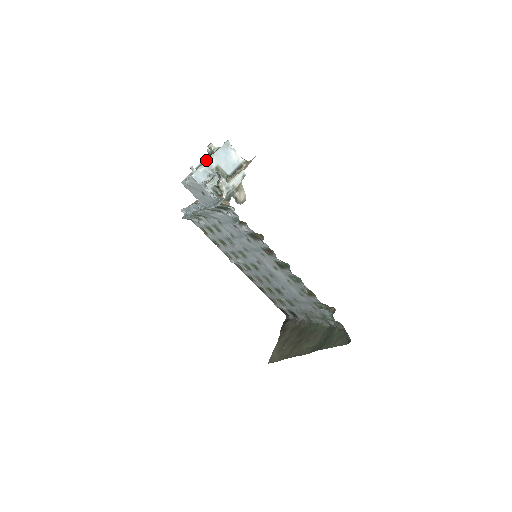
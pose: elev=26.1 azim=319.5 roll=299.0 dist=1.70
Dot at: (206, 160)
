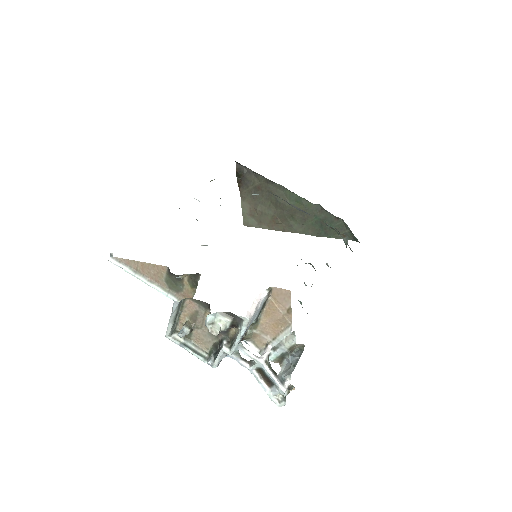
Dot at: (229, 354)
